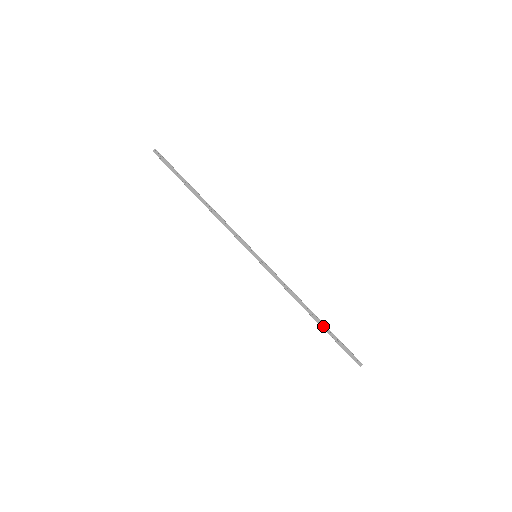
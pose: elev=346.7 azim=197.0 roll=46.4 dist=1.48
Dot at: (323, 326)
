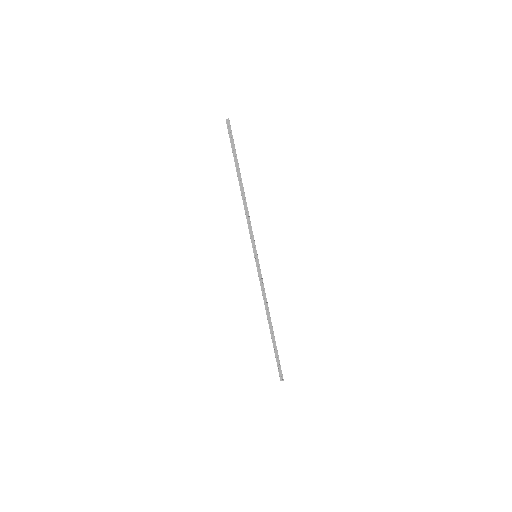
Dot at: (273, 337)
